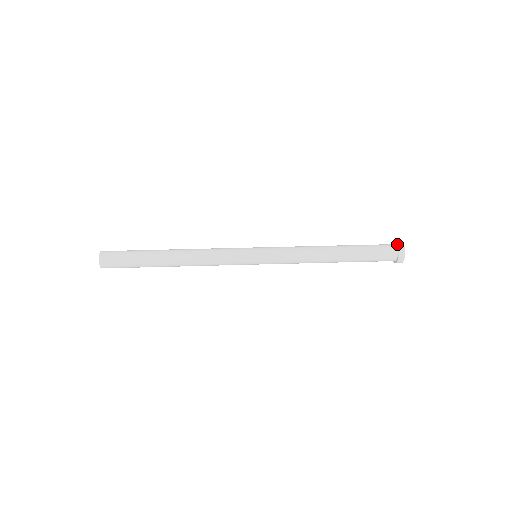
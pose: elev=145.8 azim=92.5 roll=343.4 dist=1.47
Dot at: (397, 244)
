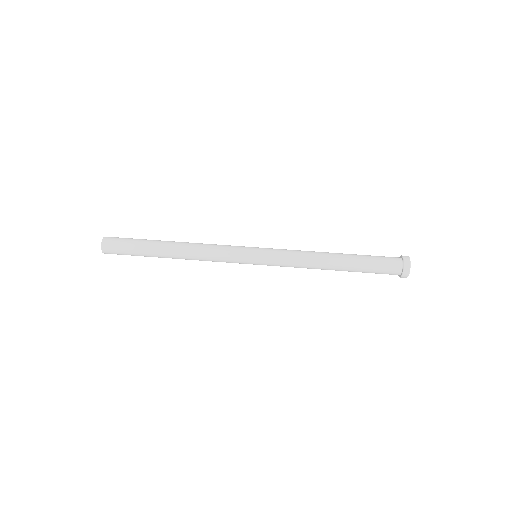
Dot at: (403, 271)
